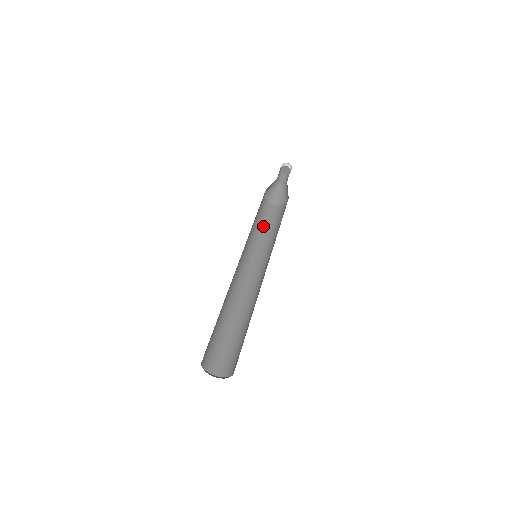
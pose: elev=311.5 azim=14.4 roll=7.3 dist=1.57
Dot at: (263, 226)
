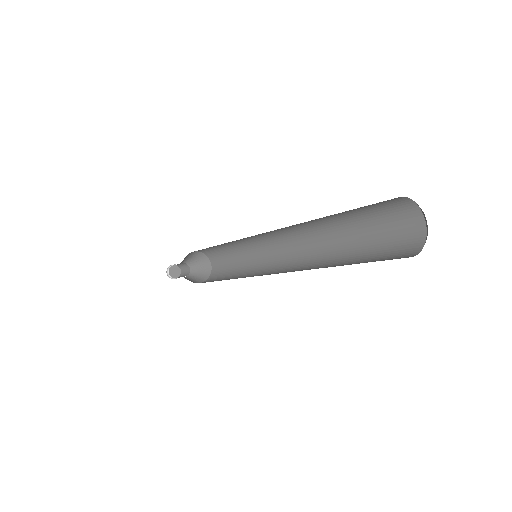
Dot at: occluded
